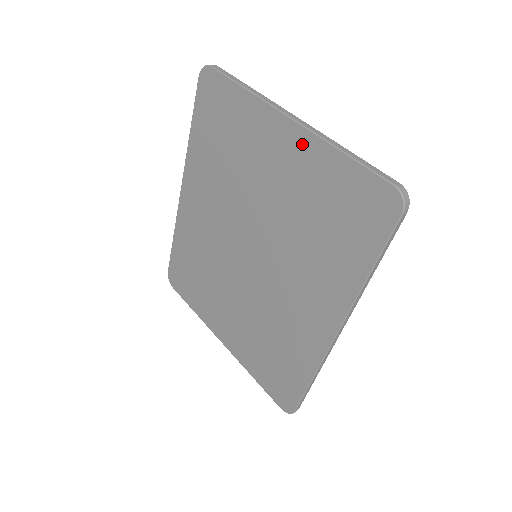
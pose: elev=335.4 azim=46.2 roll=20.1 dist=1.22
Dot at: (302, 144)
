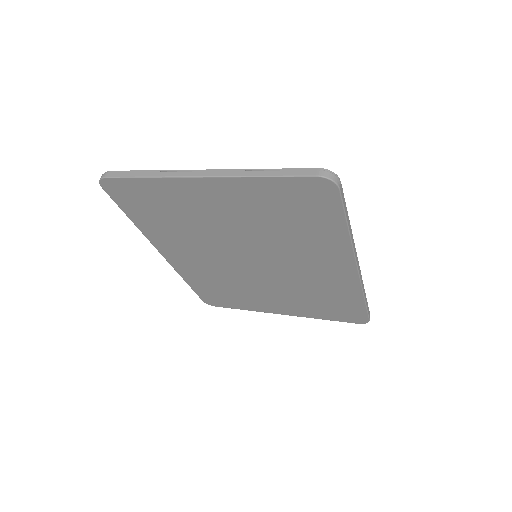
Dot at: (226, 187)
